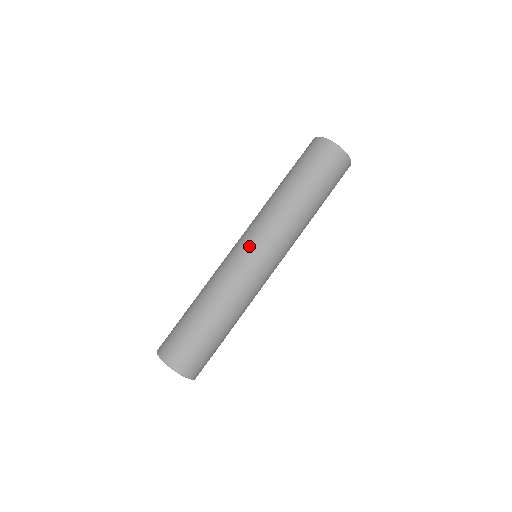
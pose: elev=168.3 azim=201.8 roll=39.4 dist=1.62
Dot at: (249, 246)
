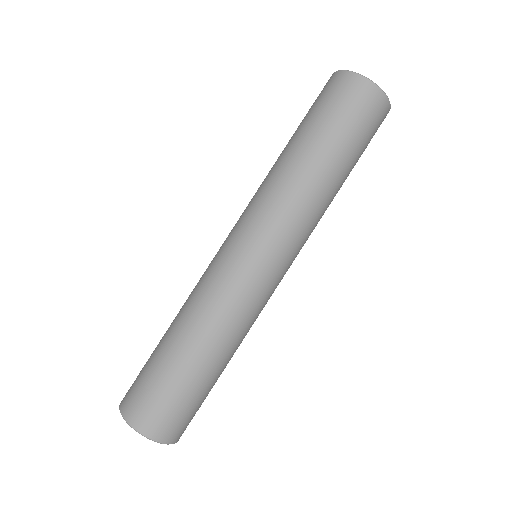
Dot at: (231, 236)
